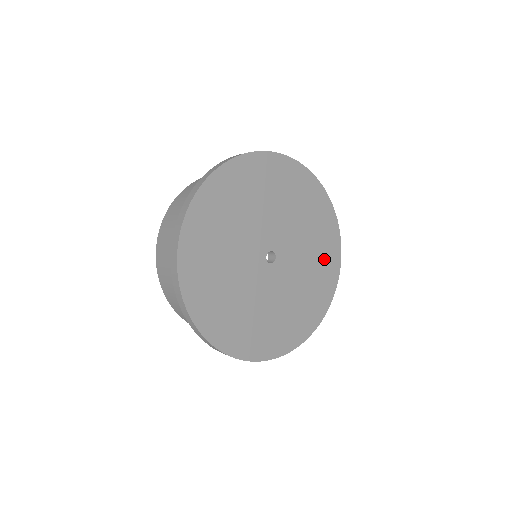
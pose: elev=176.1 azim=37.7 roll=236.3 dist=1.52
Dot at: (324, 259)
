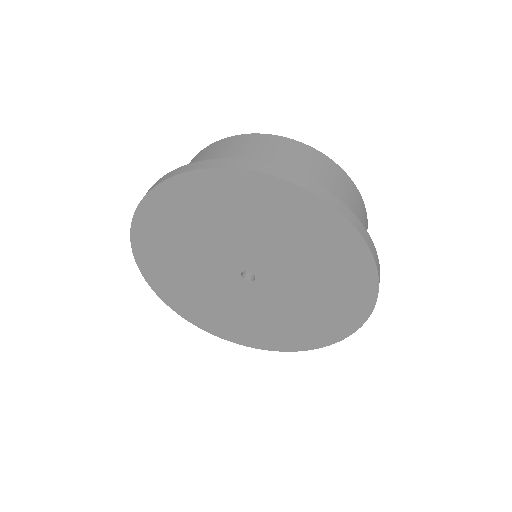
Dot at: (330, 315)
